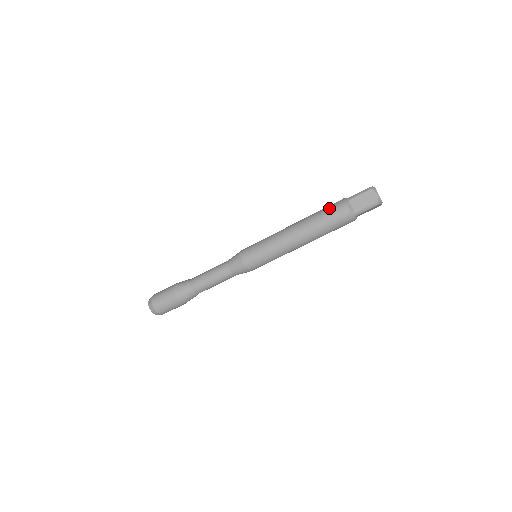
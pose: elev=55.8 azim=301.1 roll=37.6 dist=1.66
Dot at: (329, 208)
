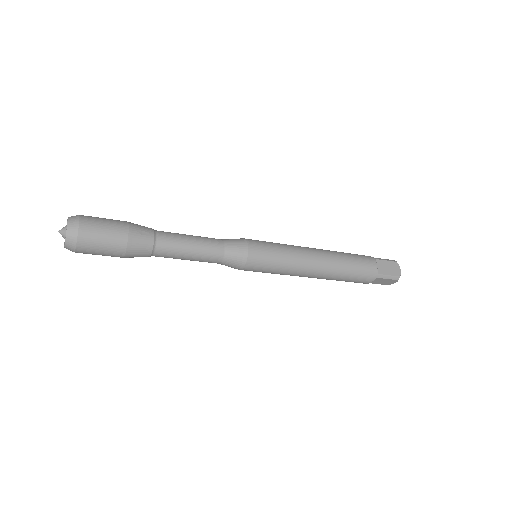
Dot at: (360, 274)
